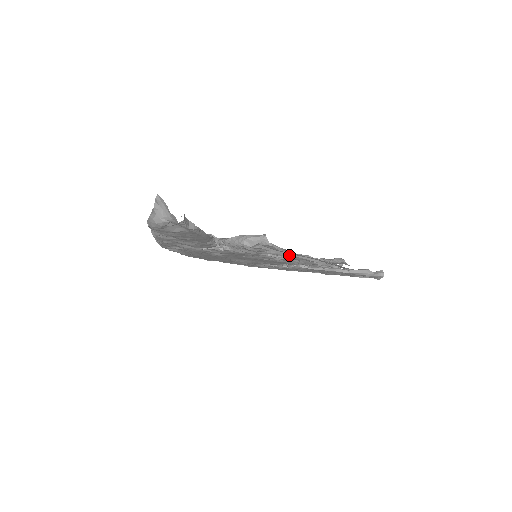
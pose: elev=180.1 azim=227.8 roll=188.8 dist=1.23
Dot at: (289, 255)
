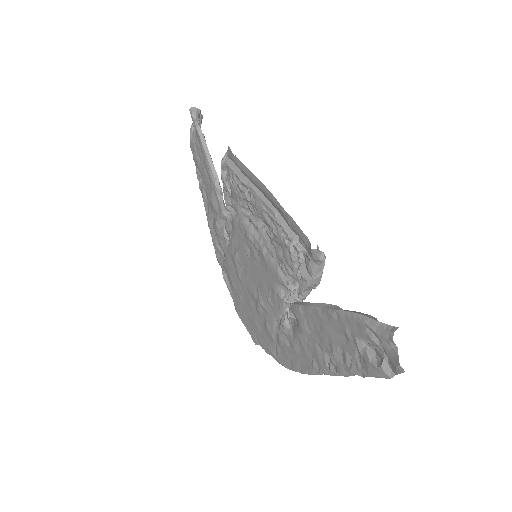
Dot at: (248, 185)
